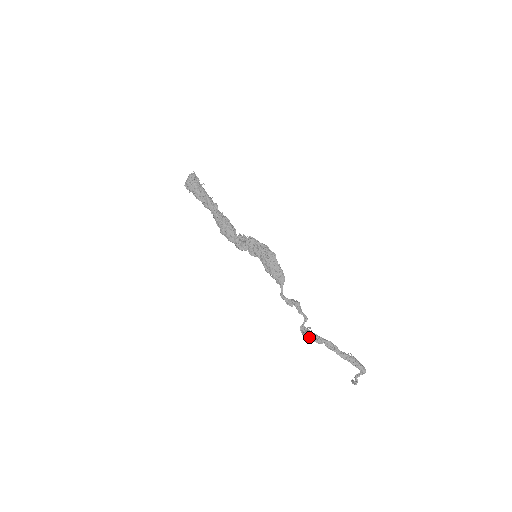
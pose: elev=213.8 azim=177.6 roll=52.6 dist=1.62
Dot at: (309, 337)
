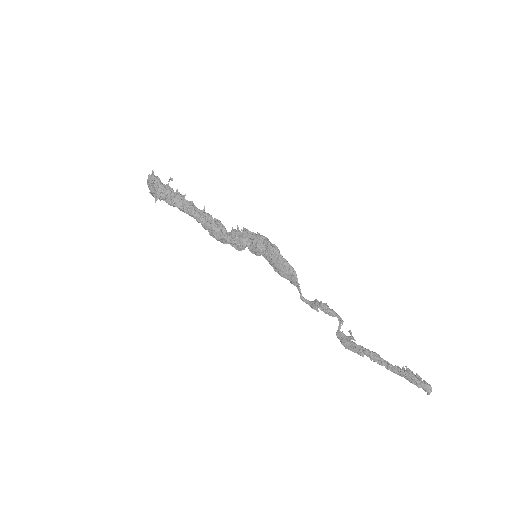
Dot at: (348, 348)
